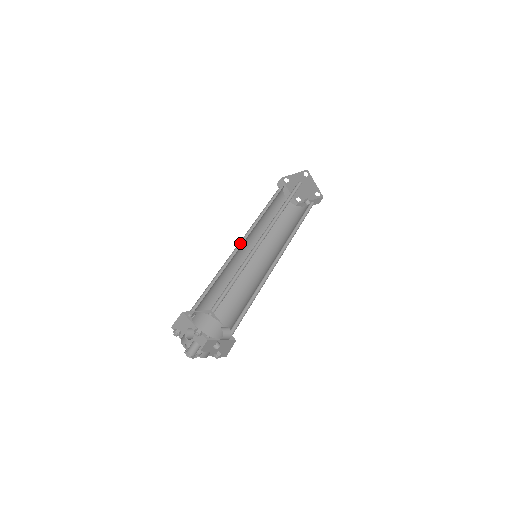
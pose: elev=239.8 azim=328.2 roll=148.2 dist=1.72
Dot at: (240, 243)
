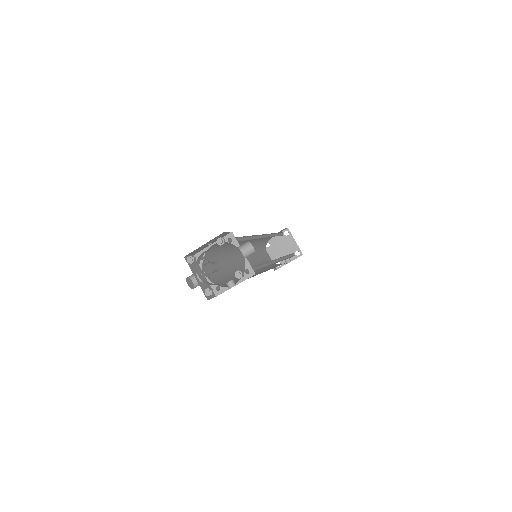
Dot at: occluded
